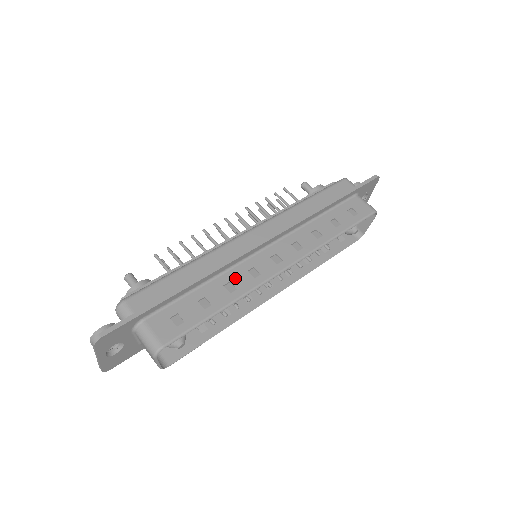
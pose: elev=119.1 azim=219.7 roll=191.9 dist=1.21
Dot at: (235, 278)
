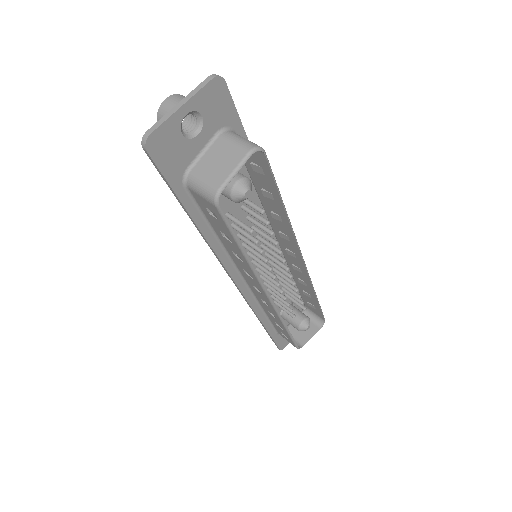
Dot at: occluded
